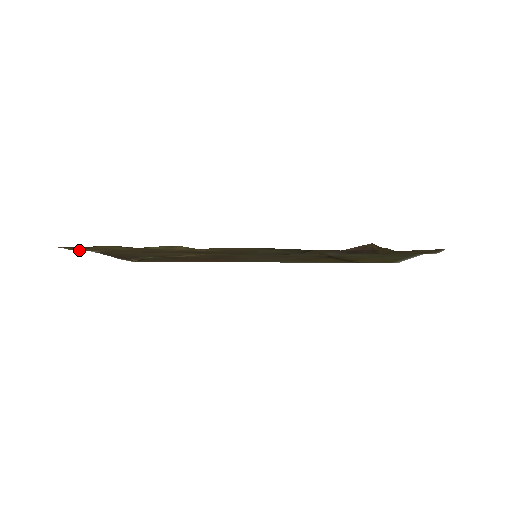
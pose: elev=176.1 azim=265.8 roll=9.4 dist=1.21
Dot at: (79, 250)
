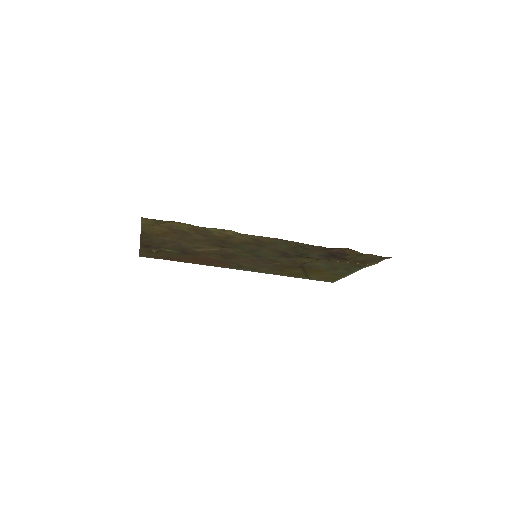
Dot at: (144, 226)
